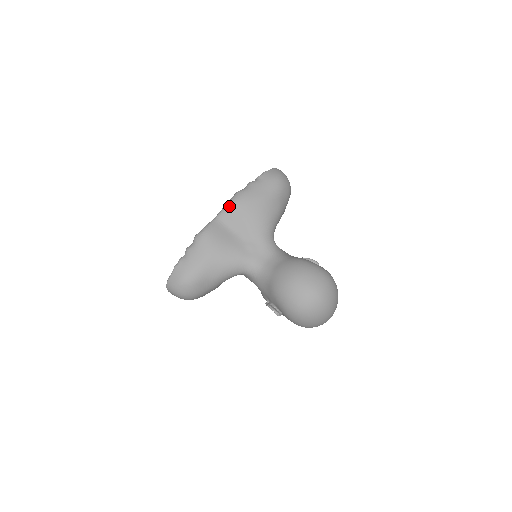
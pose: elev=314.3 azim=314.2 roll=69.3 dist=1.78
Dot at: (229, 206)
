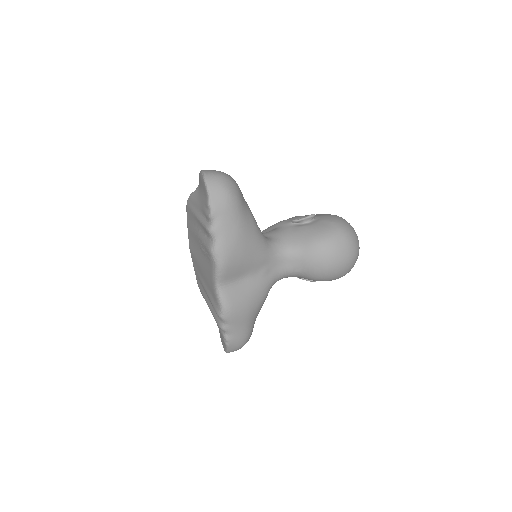
Dot at: (222, 271)
